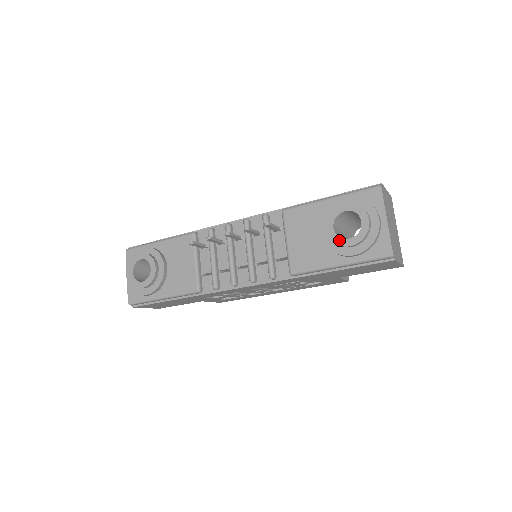
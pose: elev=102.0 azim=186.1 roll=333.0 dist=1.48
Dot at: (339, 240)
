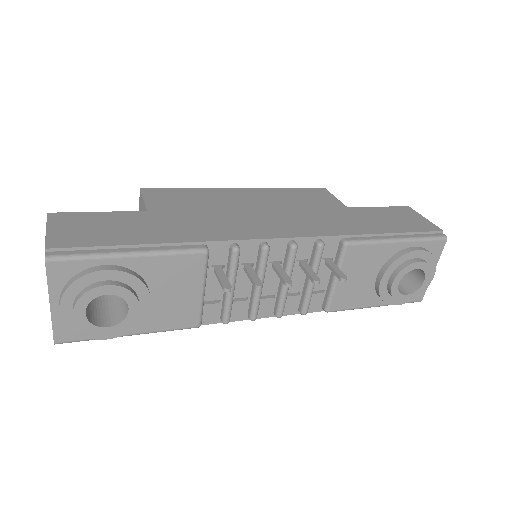
Dot at: (398, 295)
